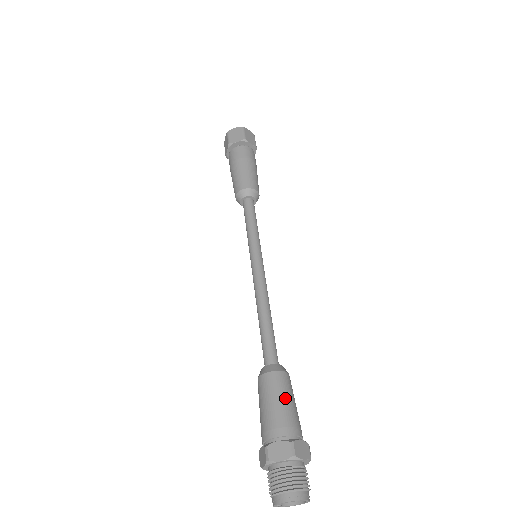
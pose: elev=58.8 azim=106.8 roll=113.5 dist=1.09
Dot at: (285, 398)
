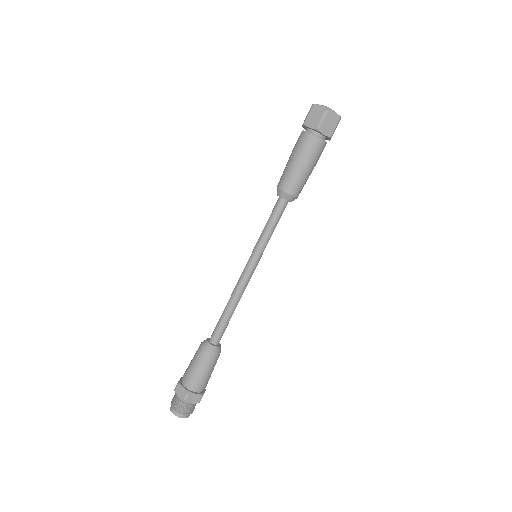
Dot at: (212, 370)
